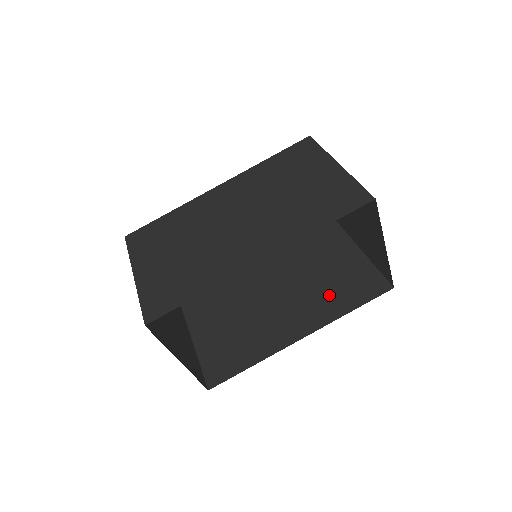
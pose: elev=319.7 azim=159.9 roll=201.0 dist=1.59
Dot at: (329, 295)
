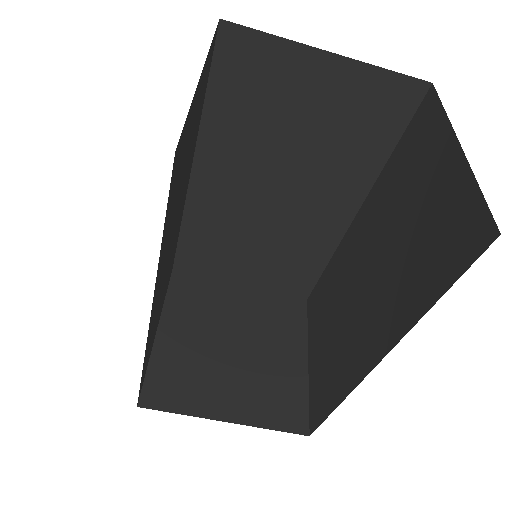
Dot at: (409, 270)
